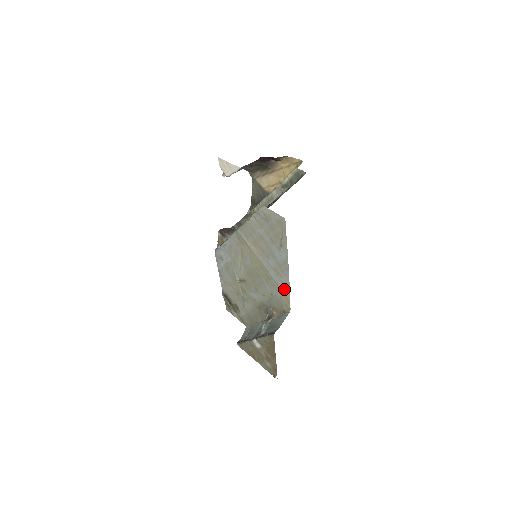
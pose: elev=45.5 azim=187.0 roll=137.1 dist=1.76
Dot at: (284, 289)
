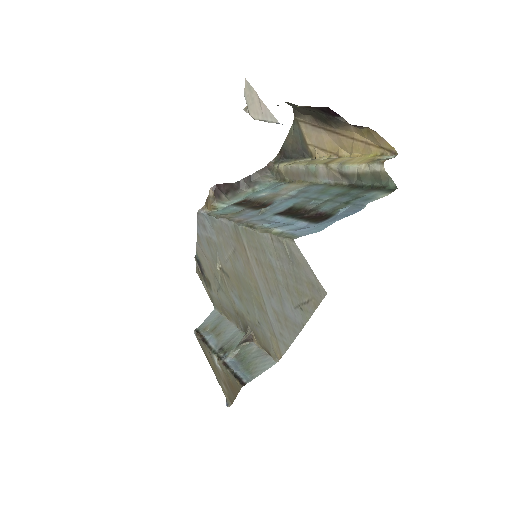
Dot at: (280, 339)
